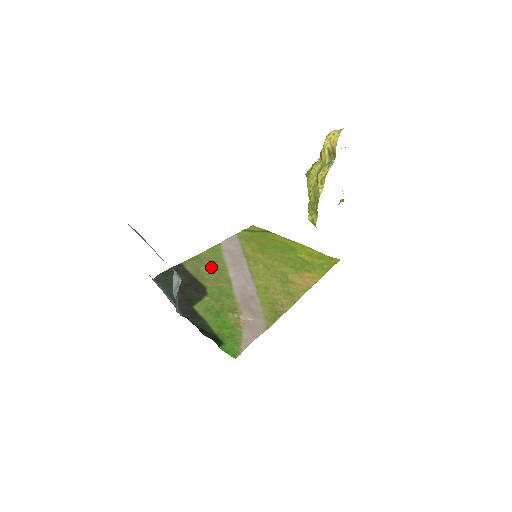
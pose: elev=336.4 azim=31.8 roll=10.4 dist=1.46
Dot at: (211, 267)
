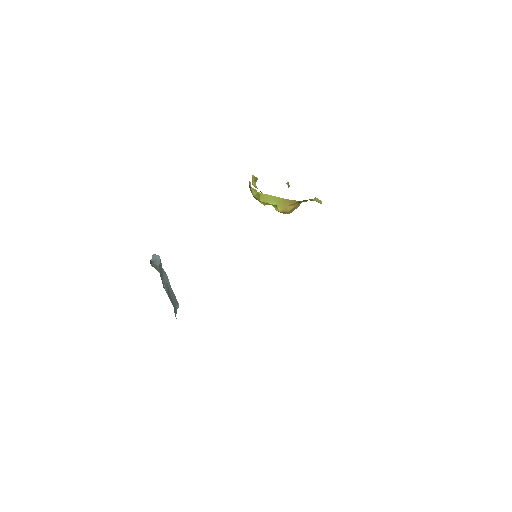
Dot at: occluded
